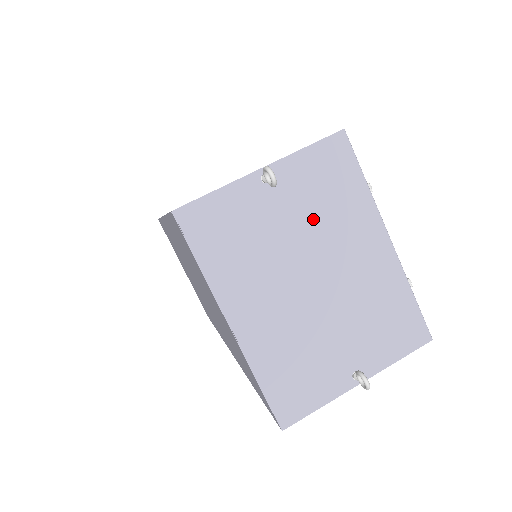
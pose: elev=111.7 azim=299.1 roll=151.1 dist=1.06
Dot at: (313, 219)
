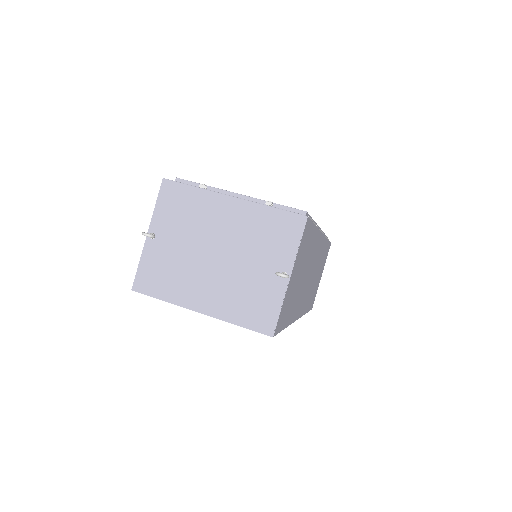
Dot at: (188, 229)
